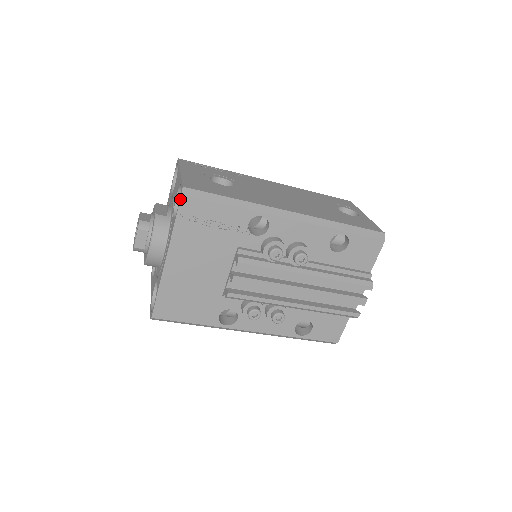
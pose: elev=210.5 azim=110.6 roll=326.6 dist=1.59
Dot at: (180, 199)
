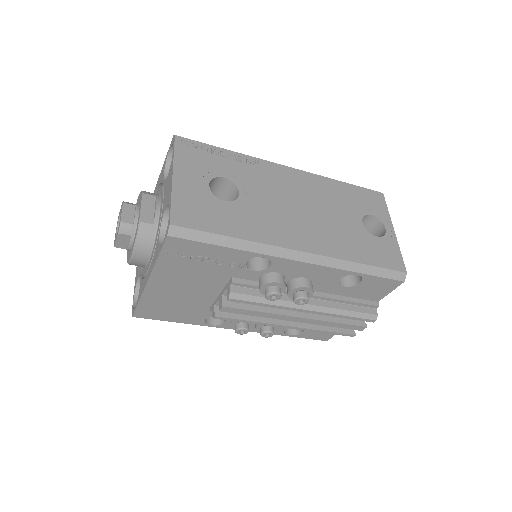
Dot at: (165, 239)
